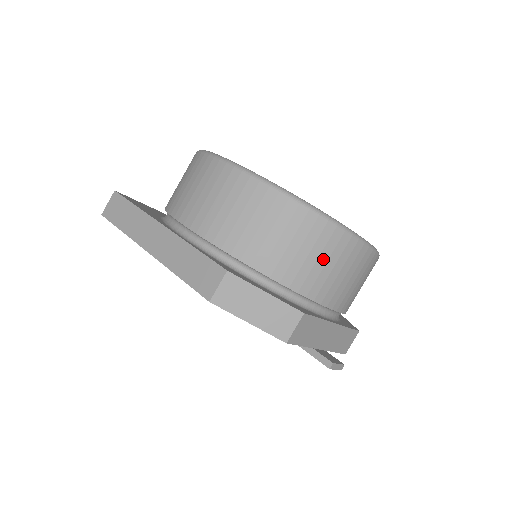
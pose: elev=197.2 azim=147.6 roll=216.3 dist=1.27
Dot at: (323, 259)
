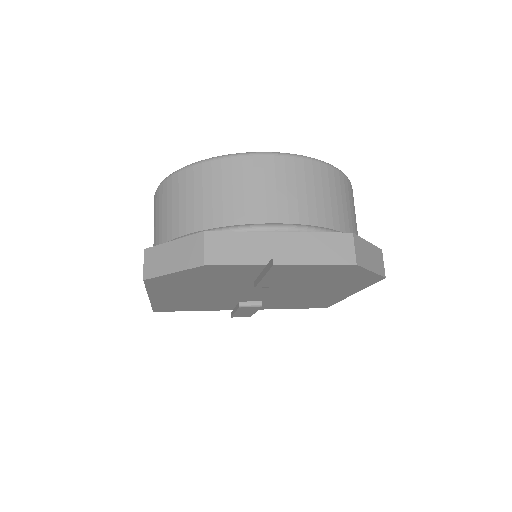
Dot at: (217, 189)
